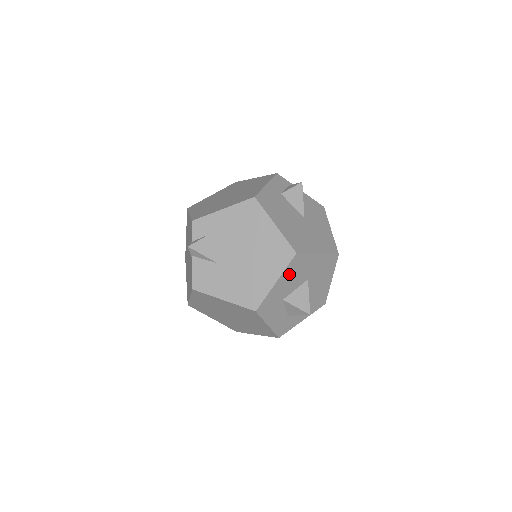
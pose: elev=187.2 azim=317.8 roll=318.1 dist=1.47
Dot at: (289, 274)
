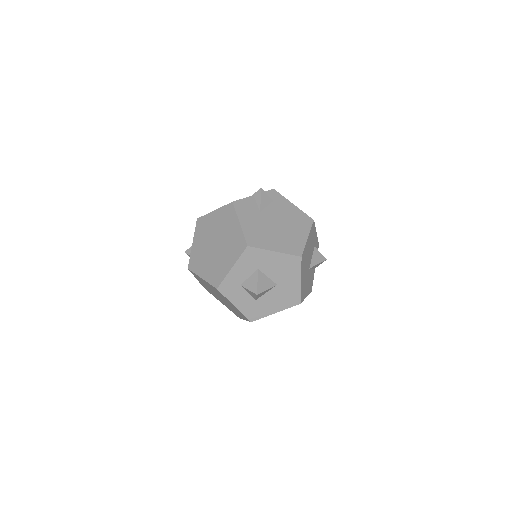
Dot at: (282, 261)
